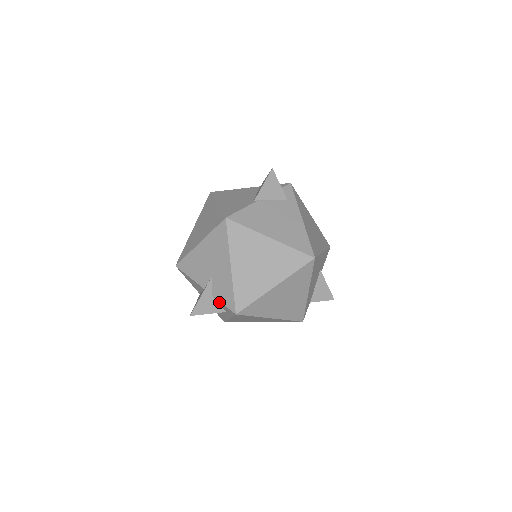
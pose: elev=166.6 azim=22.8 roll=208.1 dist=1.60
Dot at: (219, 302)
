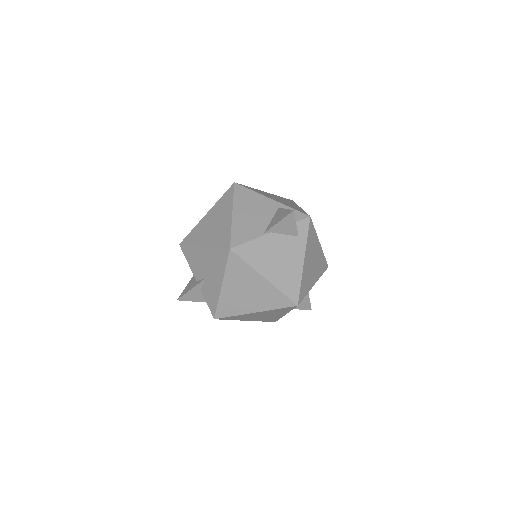
Dot at: (205, 298)
